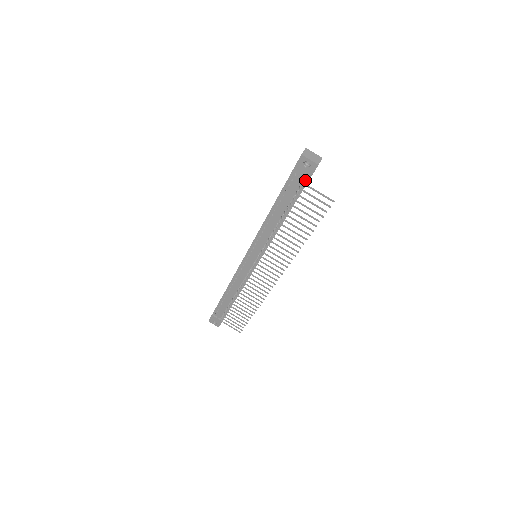
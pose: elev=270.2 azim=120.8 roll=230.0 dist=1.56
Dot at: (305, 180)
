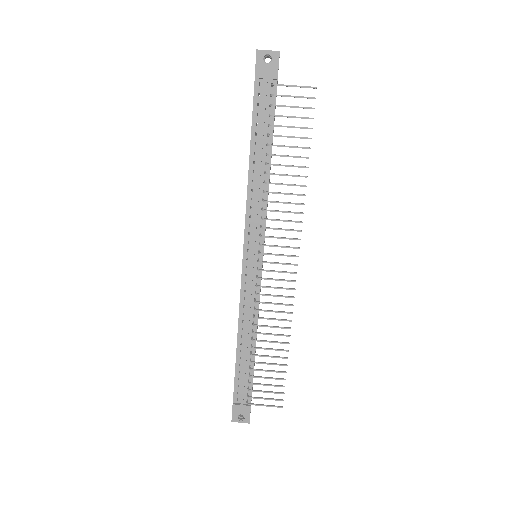
Dot at: (273, 85)
